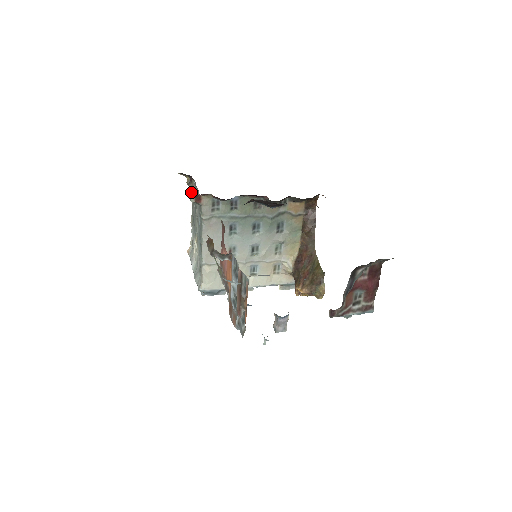
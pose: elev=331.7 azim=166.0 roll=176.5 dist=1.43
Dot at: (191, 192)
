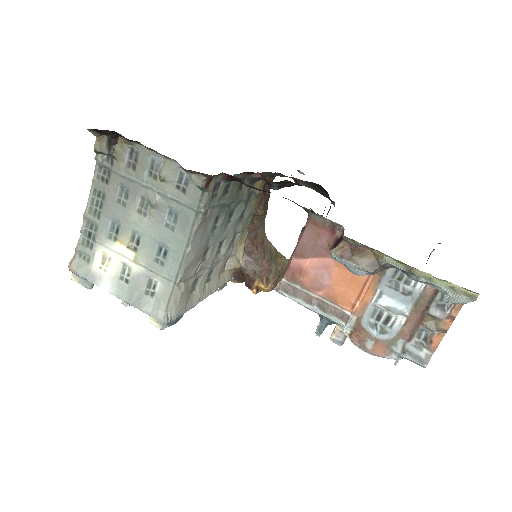
Dot at: (96, 163)
